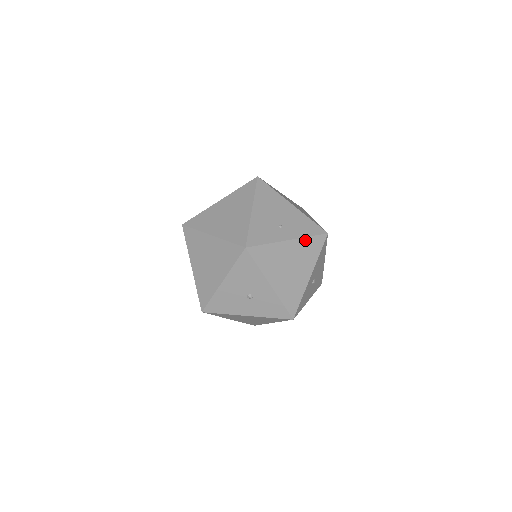
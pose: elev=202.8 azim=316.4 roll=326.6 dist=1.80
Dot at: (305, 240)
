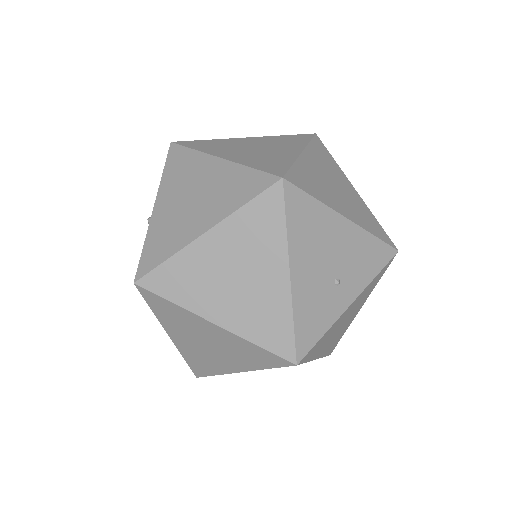
Dot at: (370, 284)
